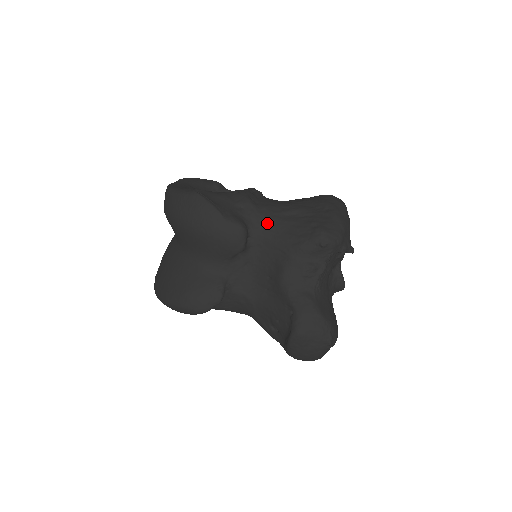
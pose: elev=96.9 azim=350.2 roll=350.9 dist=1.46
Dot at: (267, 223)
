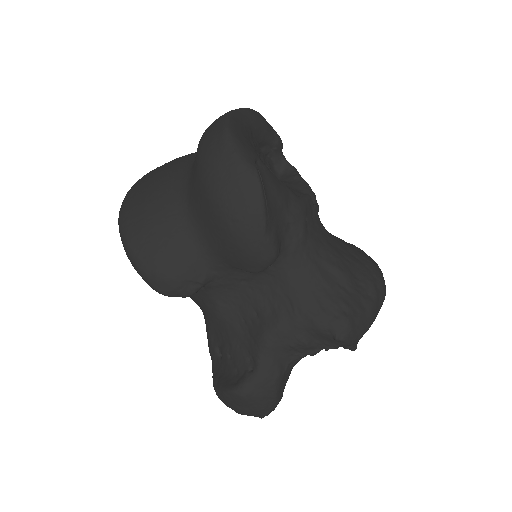
Dot at: (302, 263)
